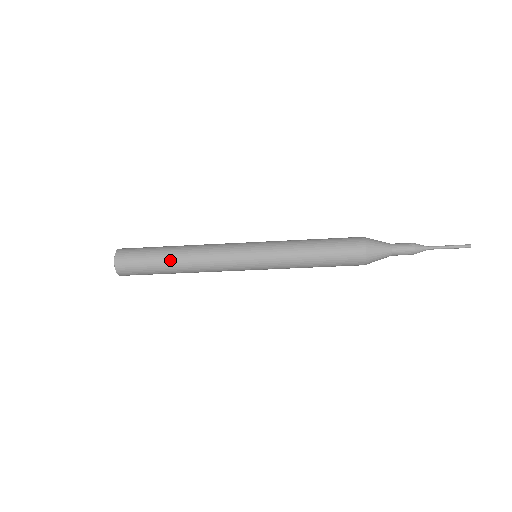
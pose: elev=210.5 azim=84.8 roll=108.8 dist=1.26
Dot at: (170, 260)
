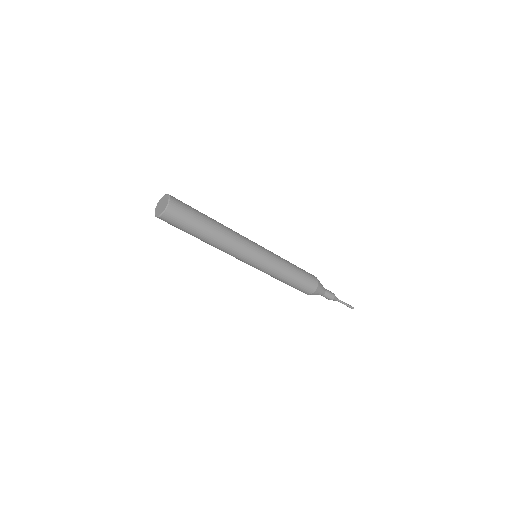
Dot at: (204, 237)
